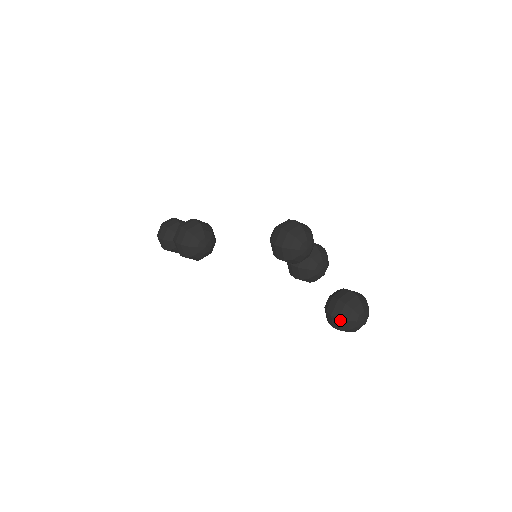
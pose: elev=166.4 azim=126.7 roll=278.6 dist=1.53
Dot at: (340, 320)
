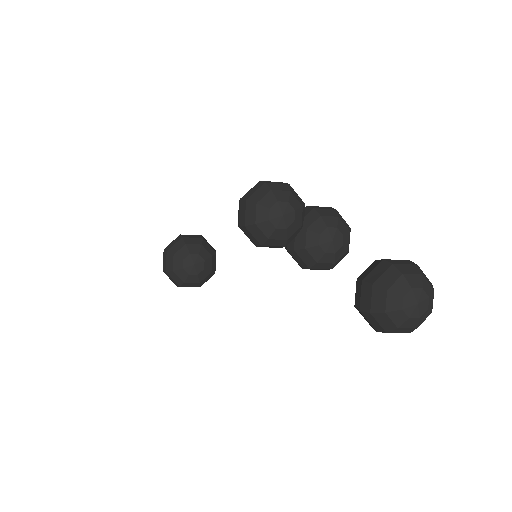
Dot at: (374, 315)
